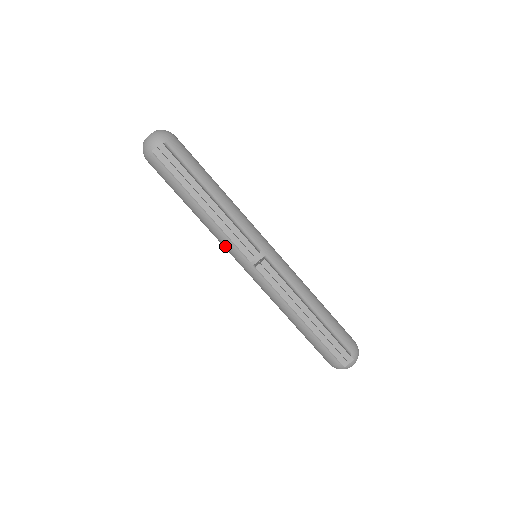
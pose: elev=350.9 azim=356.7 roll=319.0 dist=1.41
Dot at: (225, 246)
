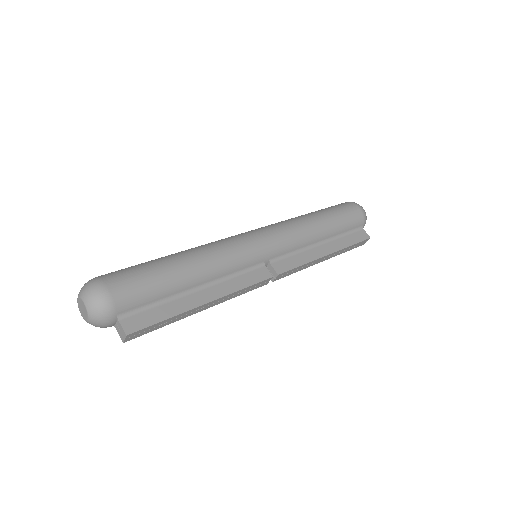
Dot at: occluded
